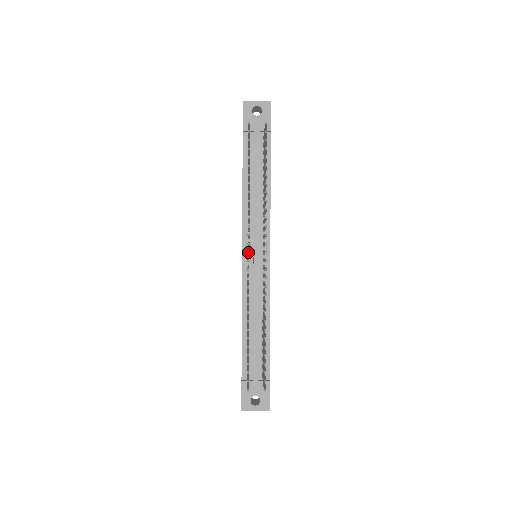
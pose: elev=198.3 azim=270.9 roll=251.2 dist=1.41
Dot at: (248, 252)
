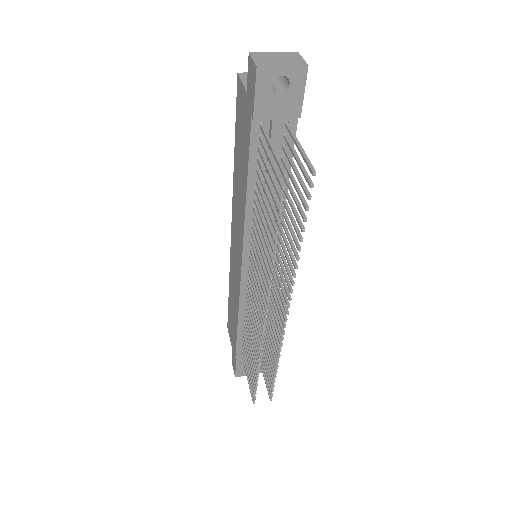
Dot at: occluded
